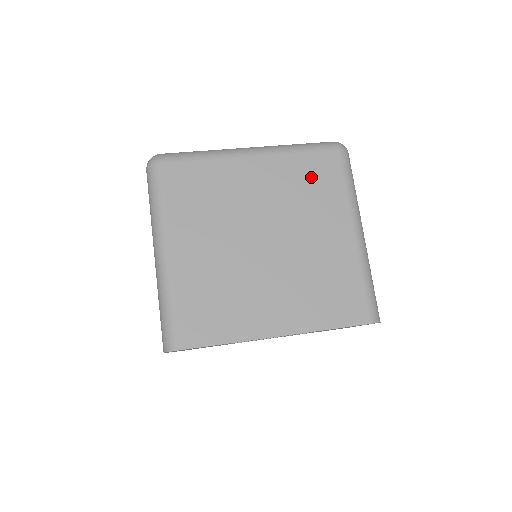
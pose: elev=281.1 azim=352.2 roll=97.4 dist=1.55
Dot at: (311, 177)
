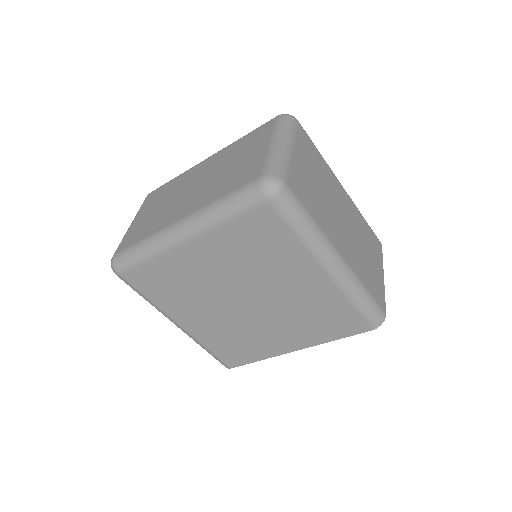
Dot at: (254, 240)
